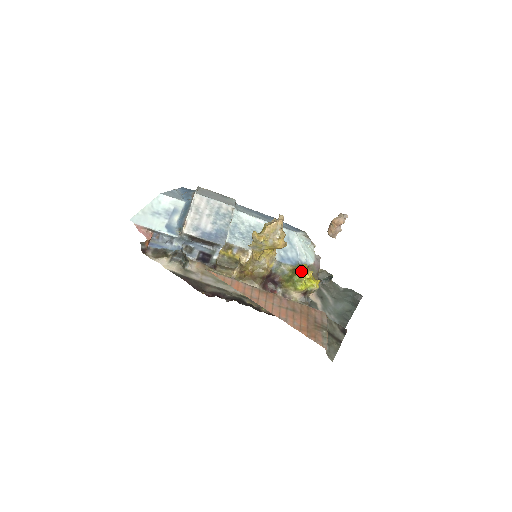
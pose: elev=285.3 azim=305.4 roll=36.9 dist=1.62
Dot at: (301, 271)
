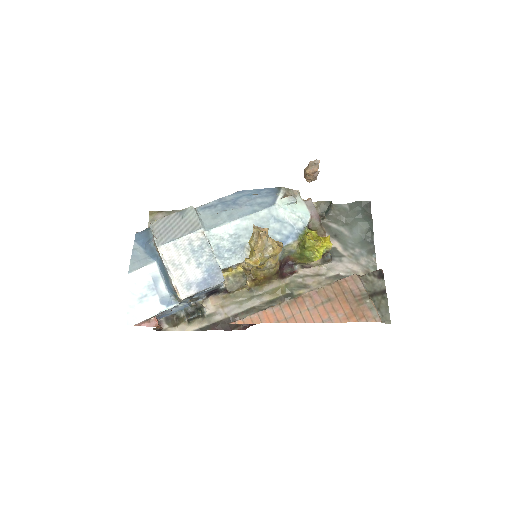
Dot at: (308, 247)
